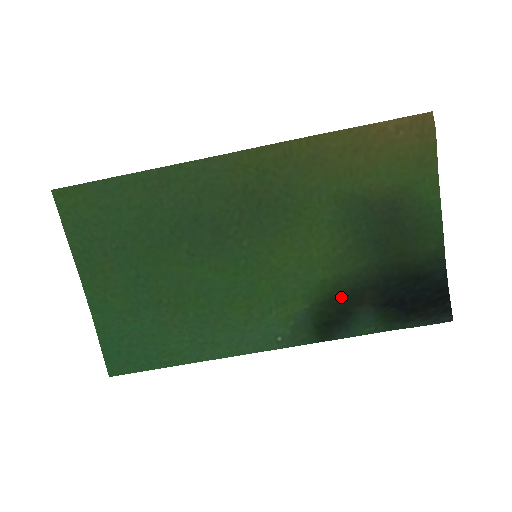
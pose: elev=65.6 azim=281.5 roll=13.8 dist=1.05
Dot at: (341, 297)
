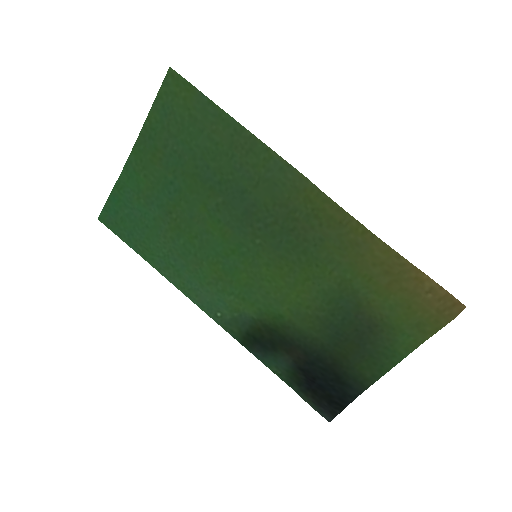
Dot at: (281, 336)
